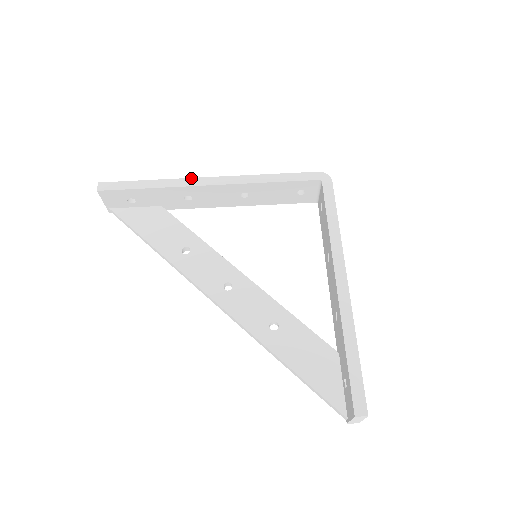
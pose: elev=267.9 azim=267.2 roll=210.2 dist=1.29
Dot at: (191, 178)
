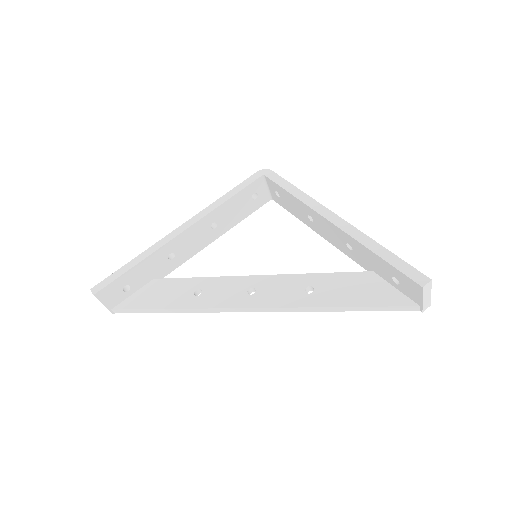
Dot at: (164, 237)
